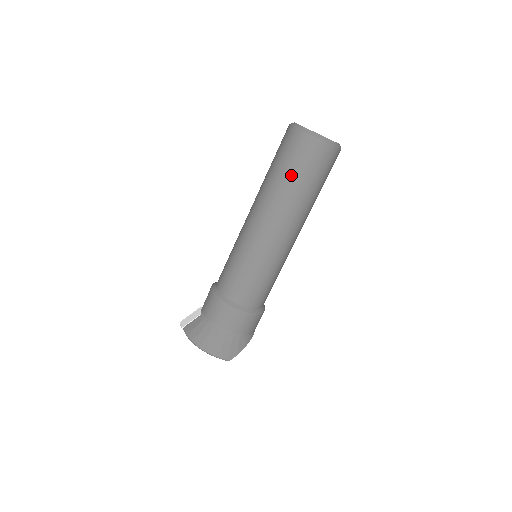
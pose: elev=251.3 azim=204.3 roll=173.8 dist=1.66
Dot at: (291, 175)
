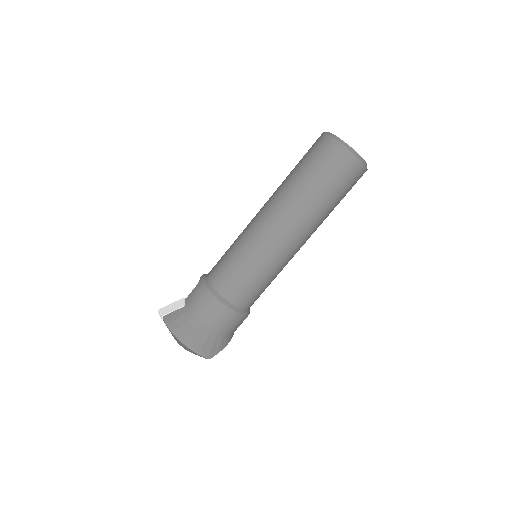
Dot at: (319, 184)
